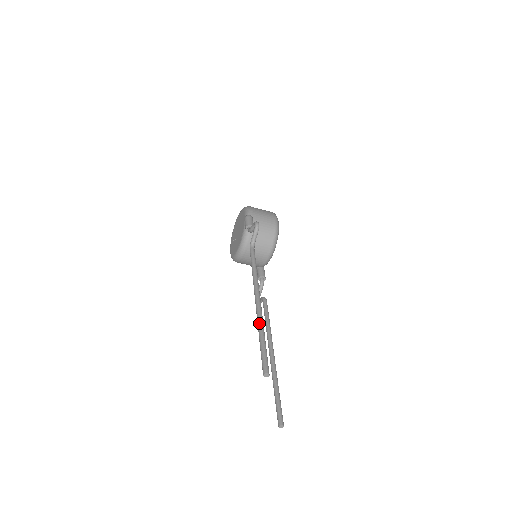
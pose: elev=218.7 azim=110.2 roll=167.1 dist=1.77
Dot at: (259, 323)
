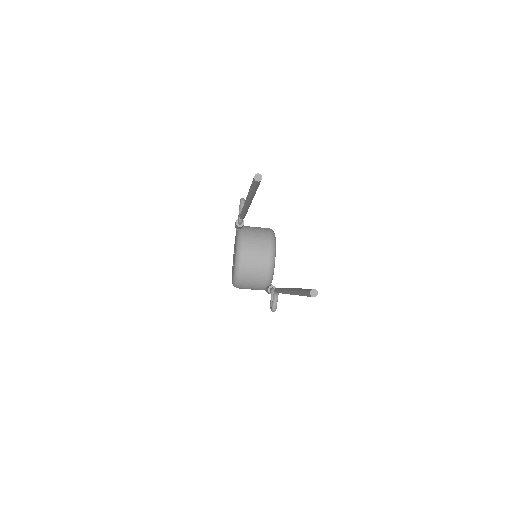
Dot at: occluded
